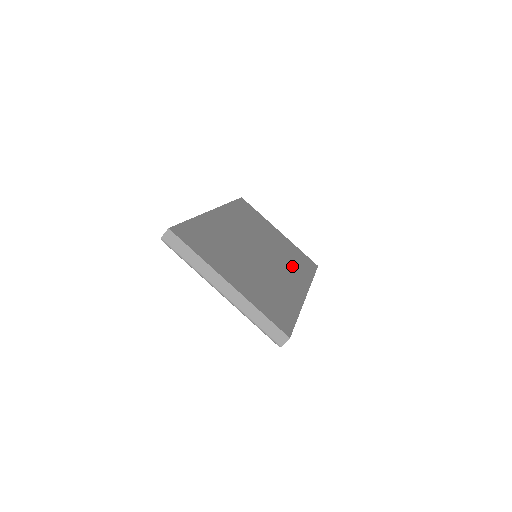
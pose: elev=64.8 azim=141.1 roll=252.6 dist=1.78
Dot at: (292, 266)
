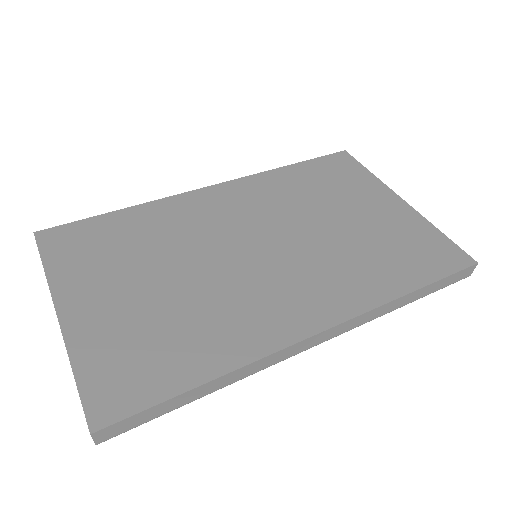
Dot at: (345, 270)
